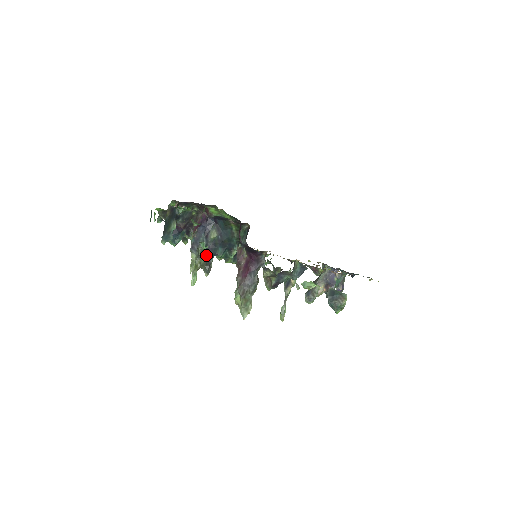
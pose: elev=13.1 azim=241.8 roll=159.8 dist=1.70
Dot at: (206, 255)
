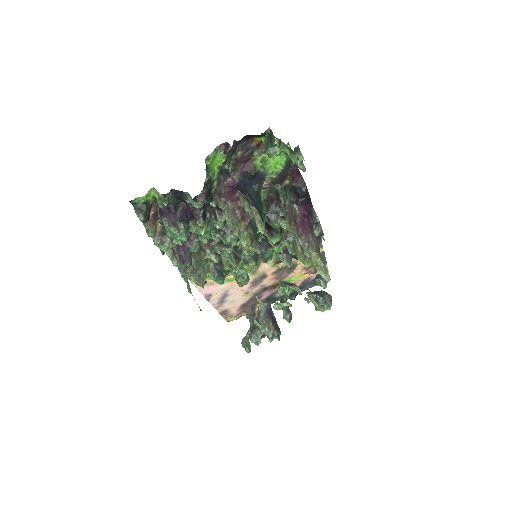
Dot at: (254, 224)
